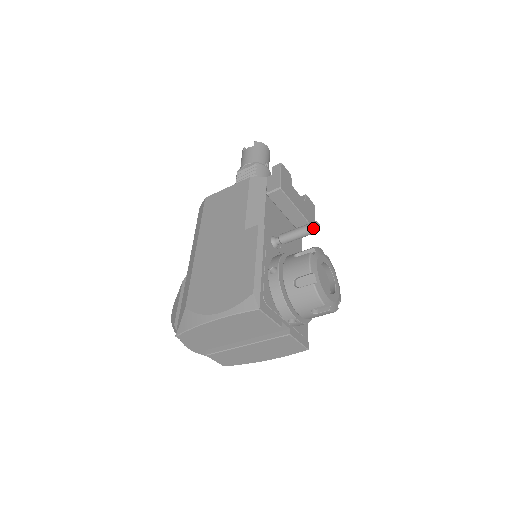
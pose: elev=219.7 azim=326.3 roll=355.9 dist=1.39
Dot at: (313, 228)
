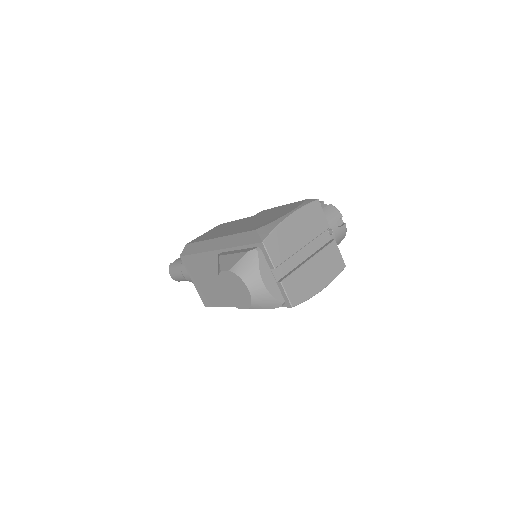
Dot at: occluded
